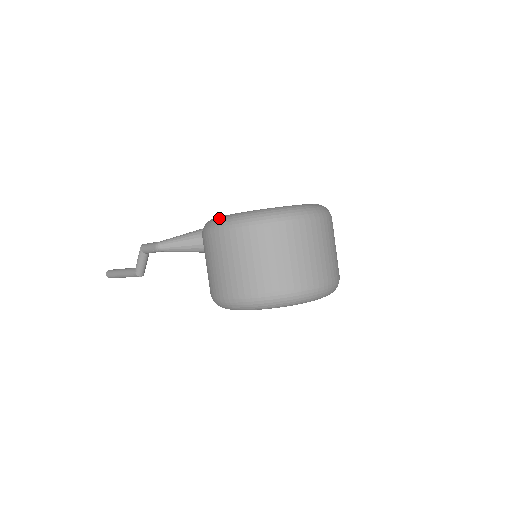
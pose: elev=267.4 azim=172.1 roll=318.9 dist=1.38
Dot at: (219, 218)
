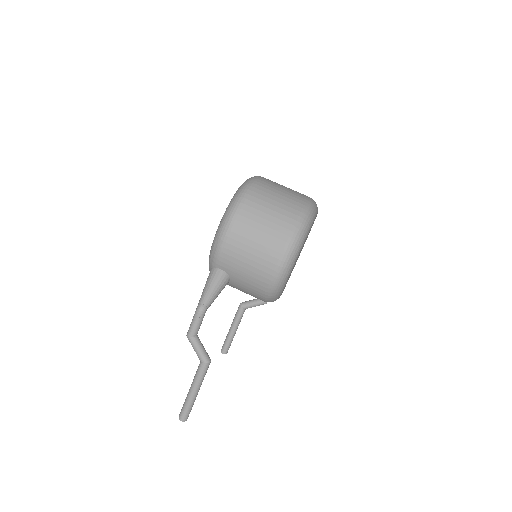
Dot at: (215, 235)
